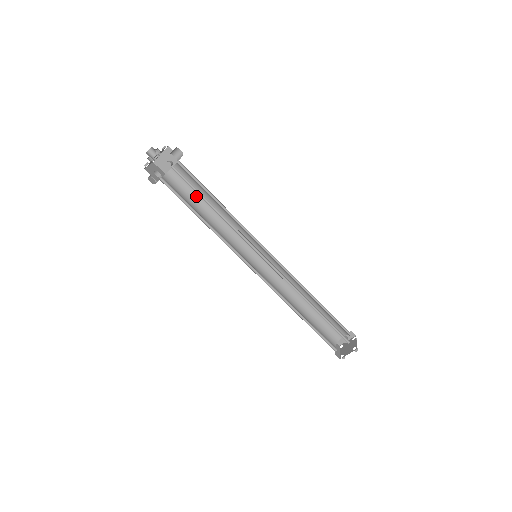
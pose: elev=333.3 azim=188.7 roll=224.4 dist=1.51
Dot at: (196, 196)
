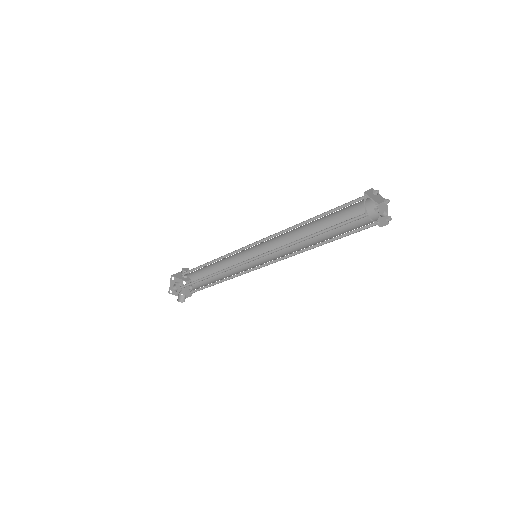
Dot at: (210, 282)
